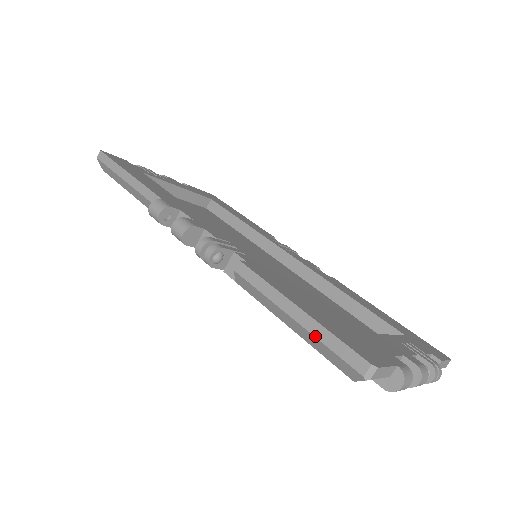
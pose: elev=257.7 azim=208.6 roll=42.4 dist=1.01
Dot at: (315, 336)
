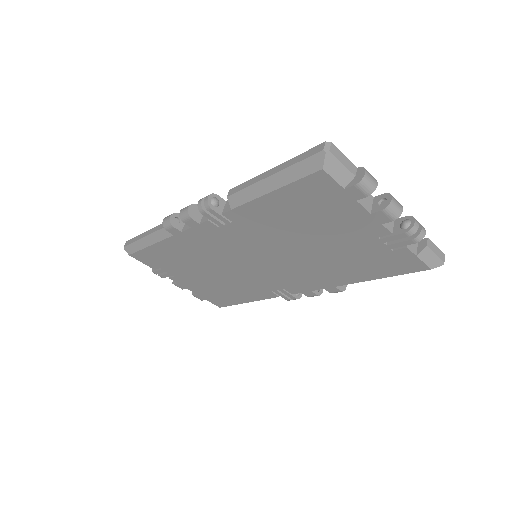
Dot at: (287, 167)
